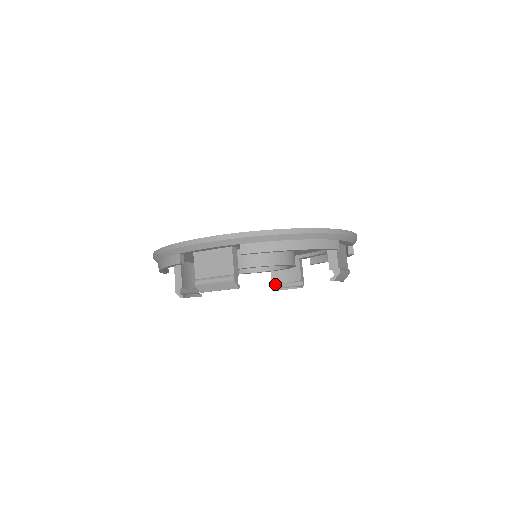
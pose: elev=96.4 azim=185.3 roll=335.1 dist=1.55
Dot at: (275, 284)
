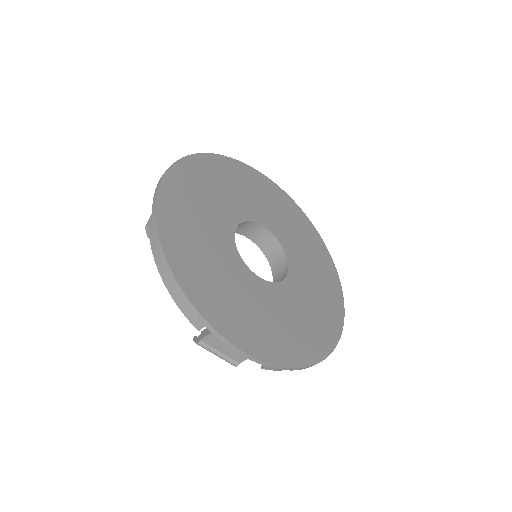
Dot at: occluded
